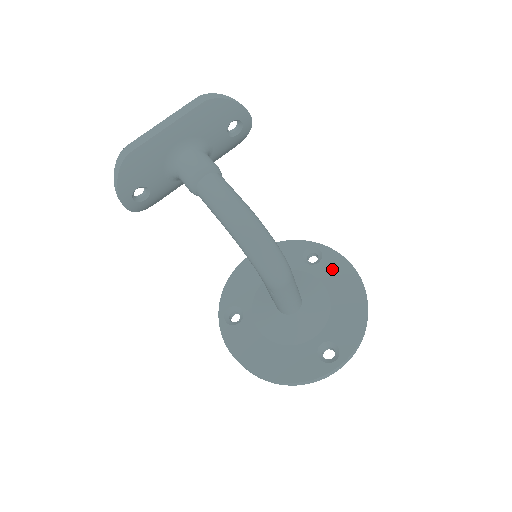
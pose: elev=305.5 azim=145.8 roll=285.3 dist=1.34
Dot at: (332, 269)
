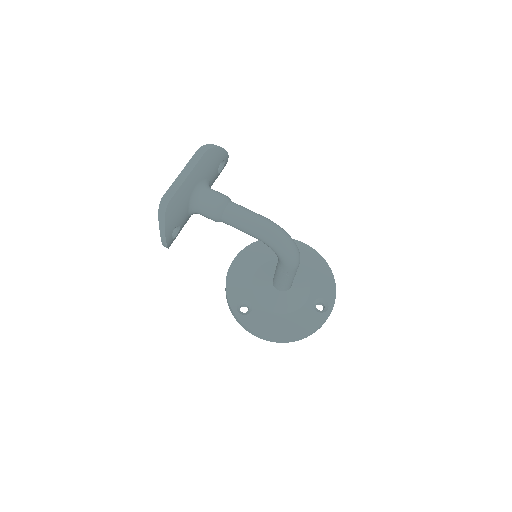
Dot at: occluded
